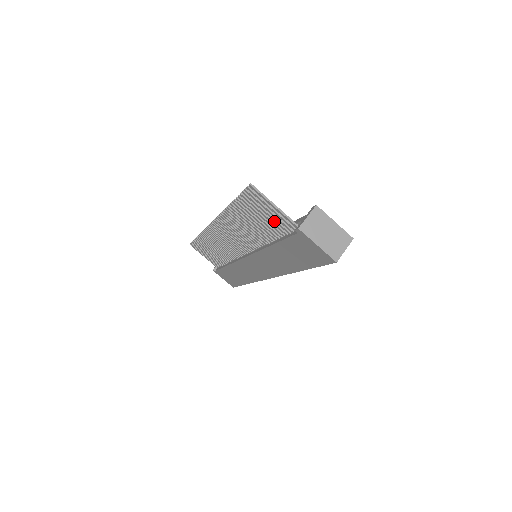
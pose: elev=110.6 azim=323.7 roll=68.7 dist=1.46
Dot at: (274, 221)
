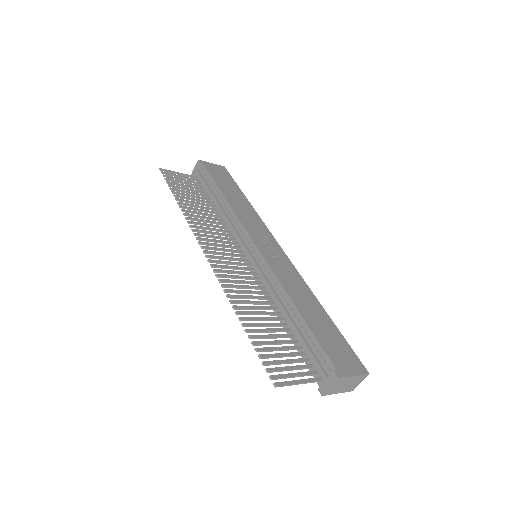
Dot at: (294, 360)
